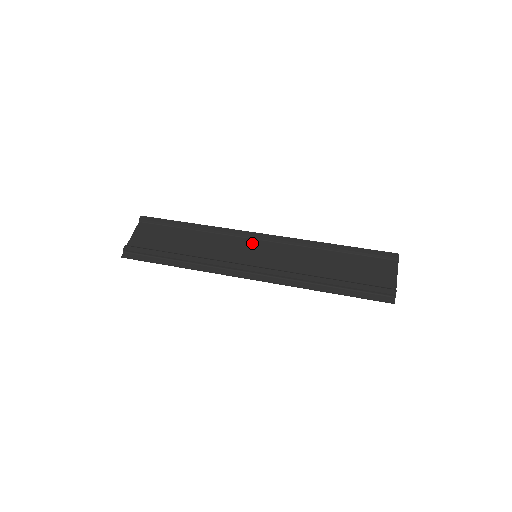
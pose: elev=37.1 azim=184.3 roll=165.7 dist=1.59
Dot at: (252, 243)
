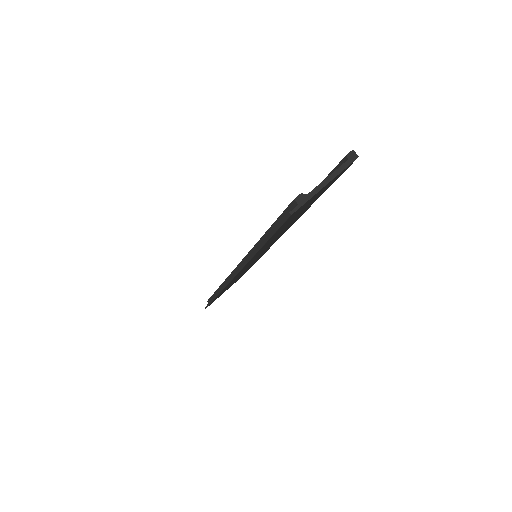
Dot at: occluded
